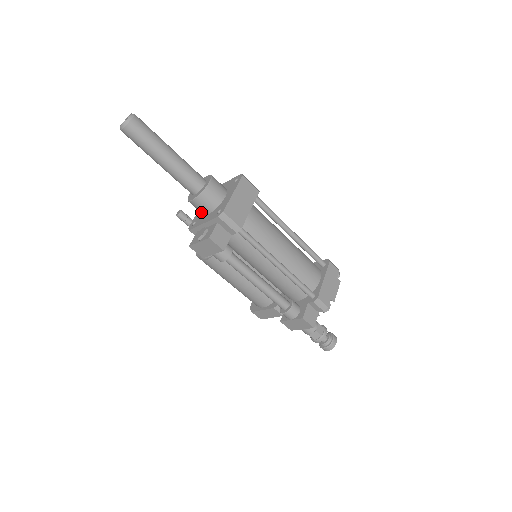
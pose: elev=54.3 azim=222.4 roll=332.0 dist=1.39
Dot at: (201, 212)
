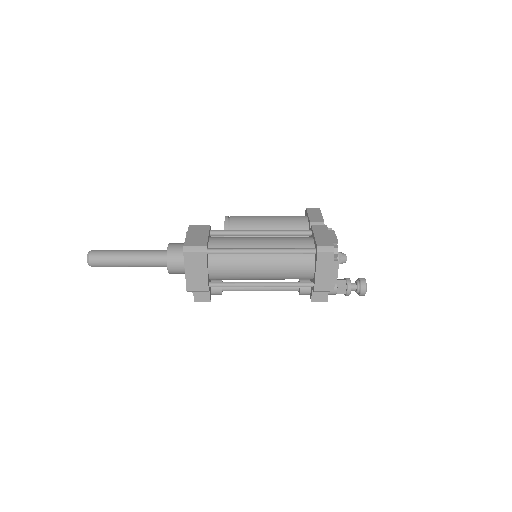
Dot at: occluded
